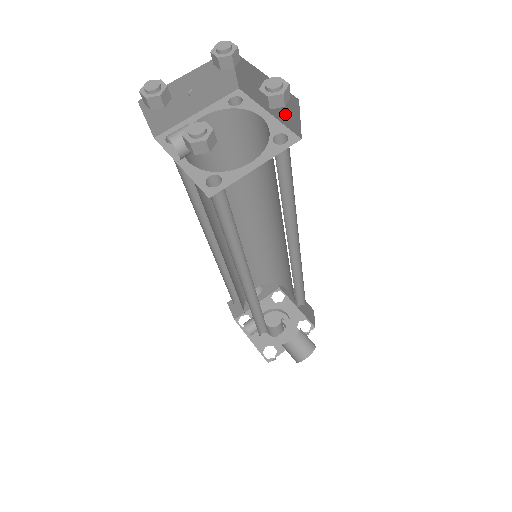
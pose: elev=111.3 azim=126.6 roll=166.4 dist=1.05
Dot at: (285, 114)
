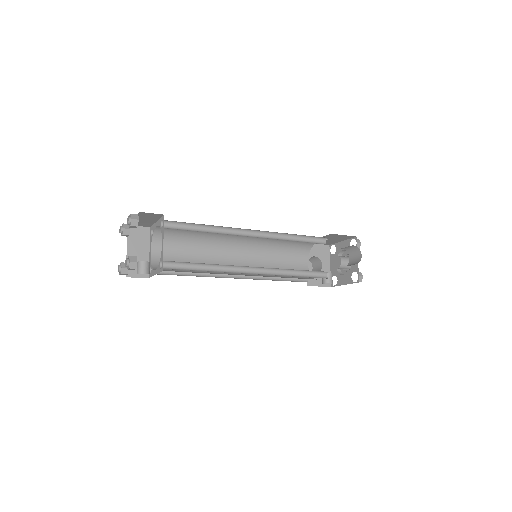
Dot at: (153, 217)
